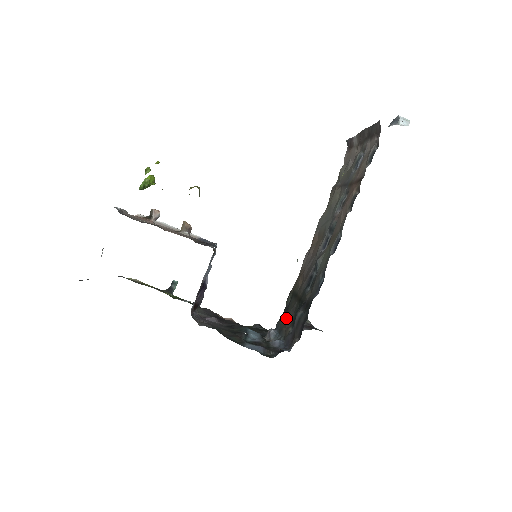
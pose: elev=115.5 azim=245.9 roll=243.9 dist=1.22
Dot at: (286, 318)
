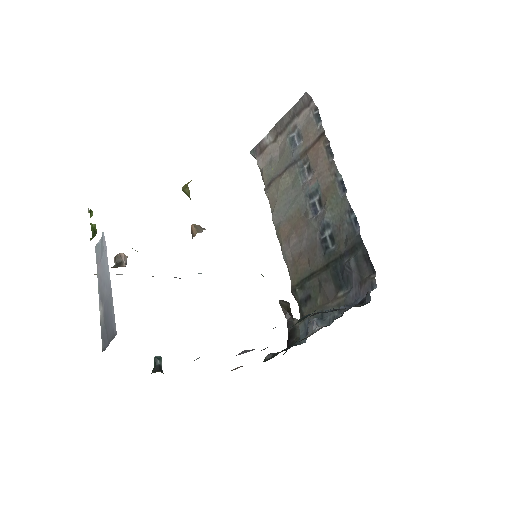
Dot at: (317, 301)
